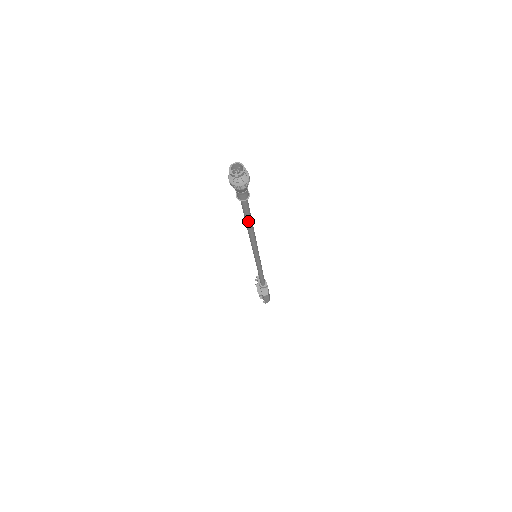
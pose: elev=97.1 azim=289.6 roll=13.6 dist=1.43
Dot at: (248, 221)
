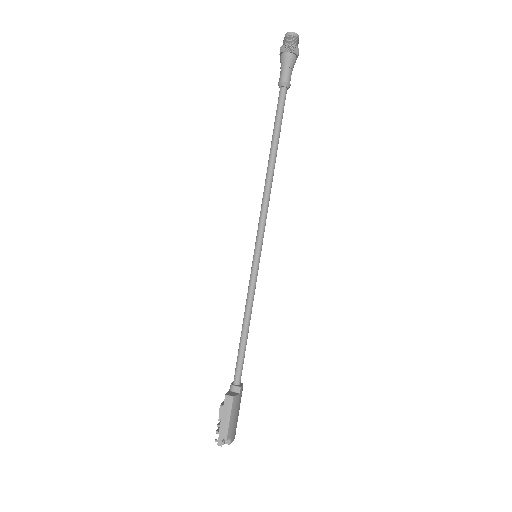
Dot at: (274, 137)
